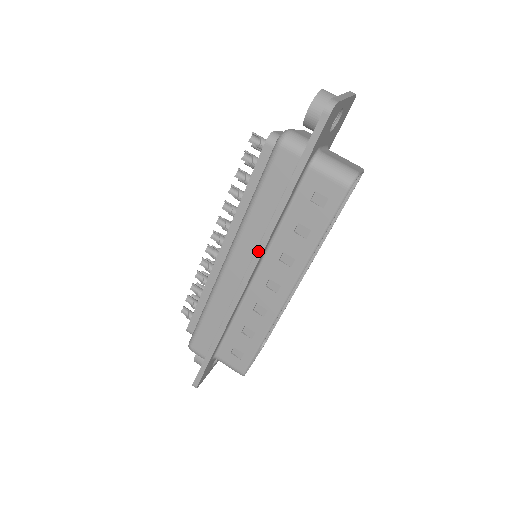
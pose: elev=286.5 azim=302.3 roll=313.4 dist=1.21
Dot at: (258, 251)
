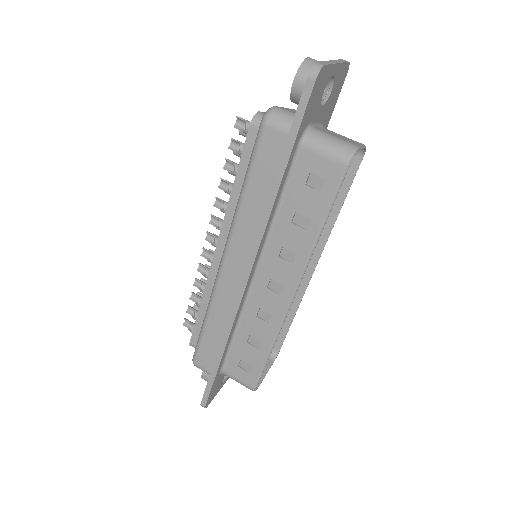
Dot at: (253, 248)
